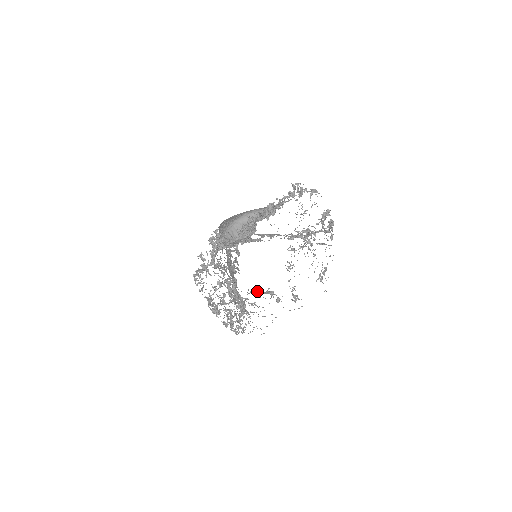
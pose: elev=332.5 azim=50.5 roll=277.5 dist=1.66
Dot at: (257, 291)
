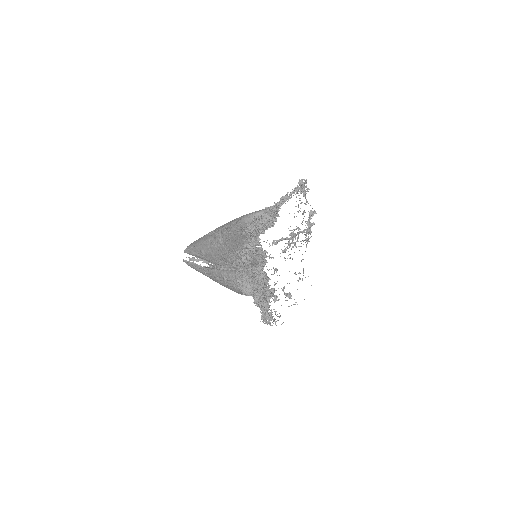
Dot at: occluded
